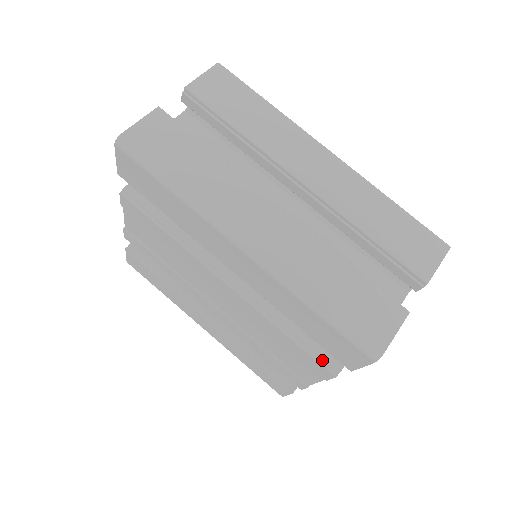
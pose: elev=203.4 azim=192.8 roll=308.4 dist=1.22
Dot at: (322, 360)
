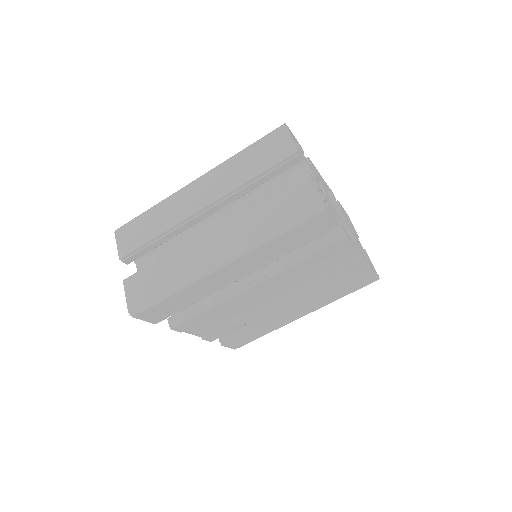
Dot at: (332, 241)
